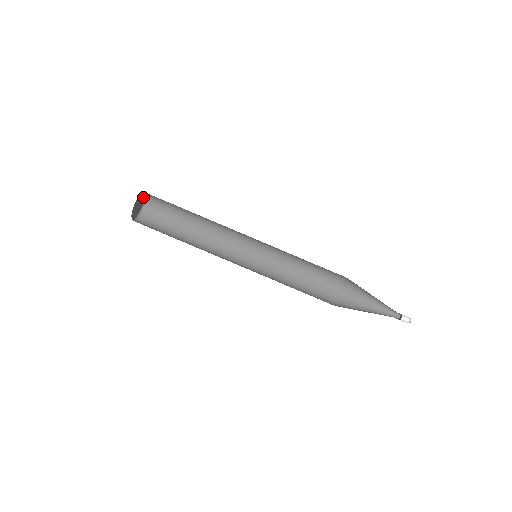
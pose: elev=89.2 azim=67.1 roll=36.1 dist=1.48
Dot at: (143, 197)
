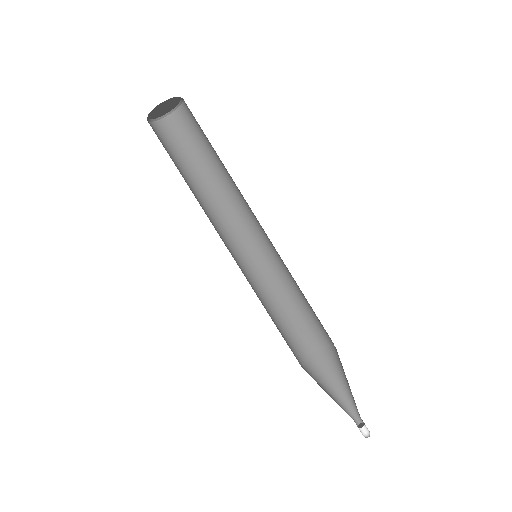
Dot at: (172, 107)
